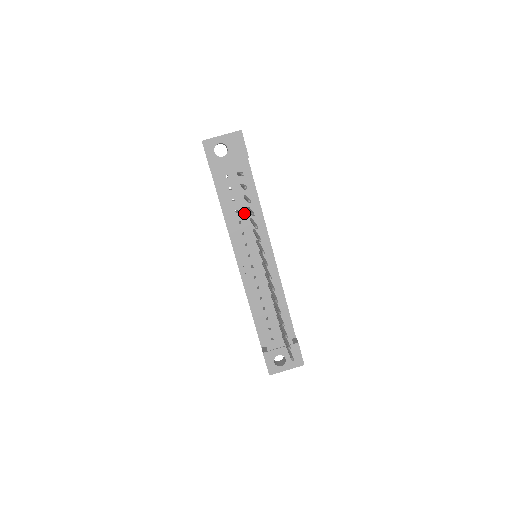
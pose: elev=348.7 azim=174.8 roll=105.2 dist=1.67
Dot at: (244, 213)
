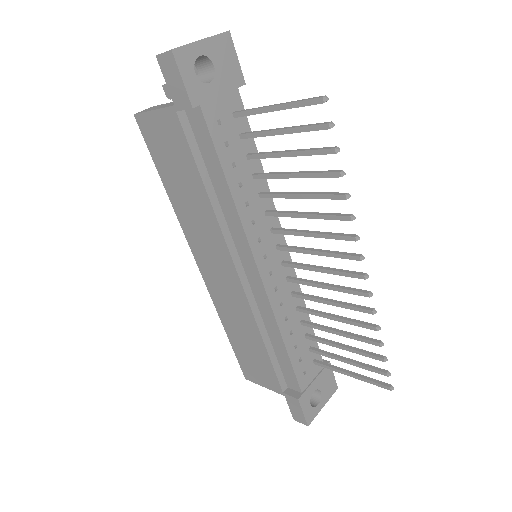
Dot at: (250, 186)
